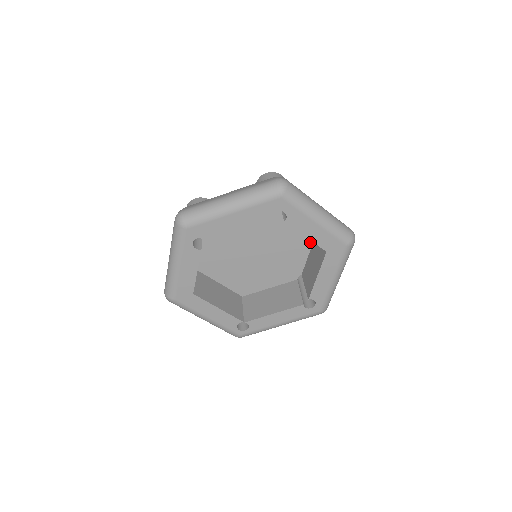
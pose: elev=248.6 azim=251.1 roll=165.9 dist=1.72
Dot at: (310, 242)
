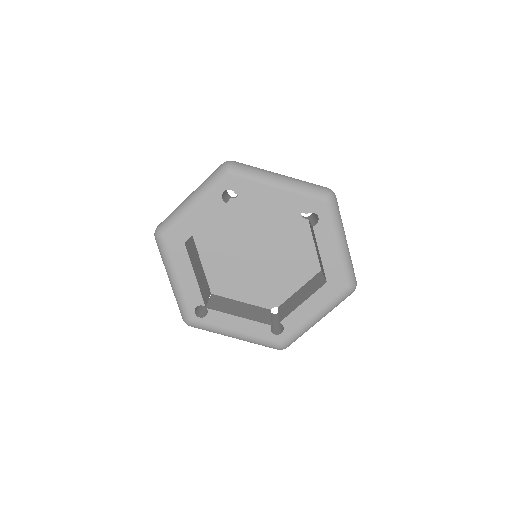
Dot at: (307, 278)
